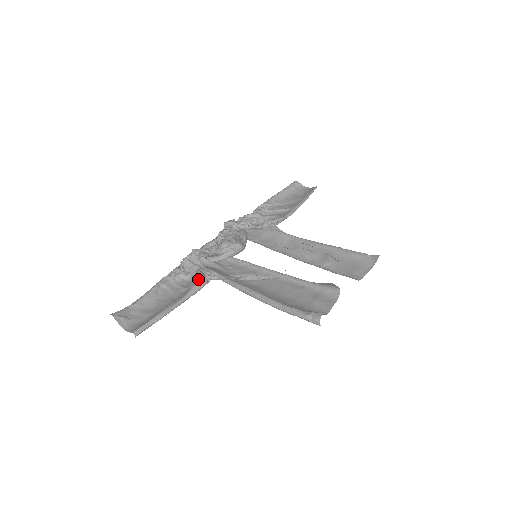
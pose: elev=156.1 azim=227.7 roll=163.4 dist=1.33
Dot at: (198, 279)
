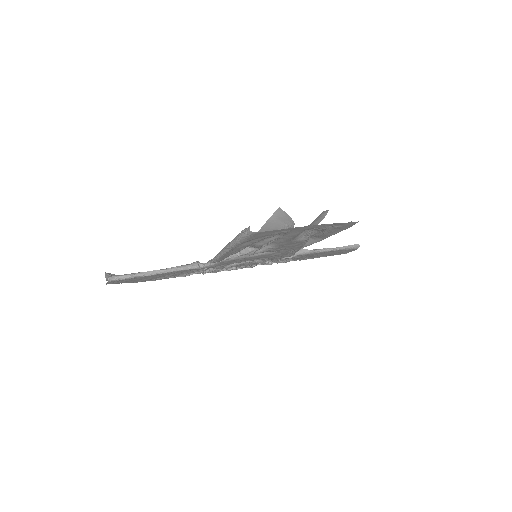
Dot at: (192, 263)
